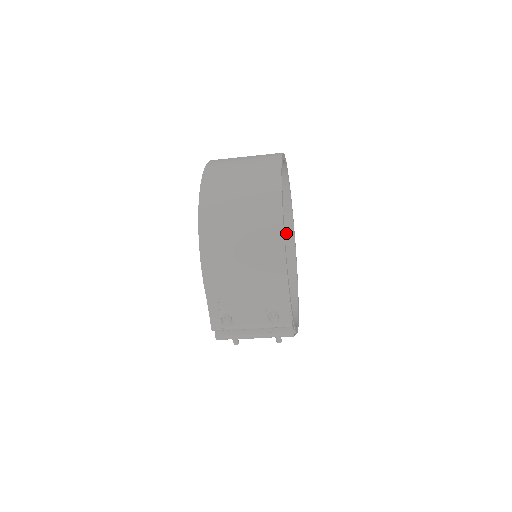
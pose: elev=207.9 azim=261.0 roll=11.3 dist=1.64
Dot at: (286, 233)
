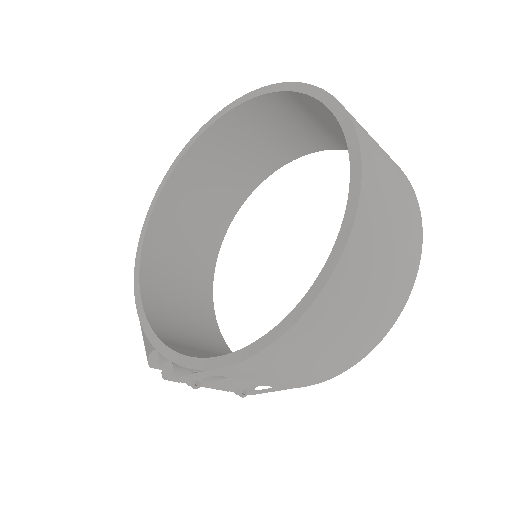
Dot at: (272, 162)
